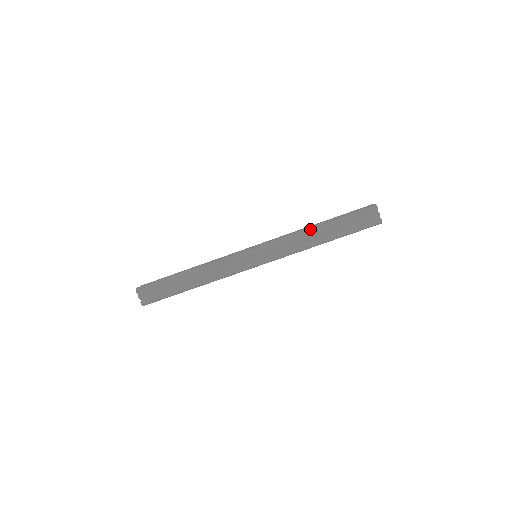
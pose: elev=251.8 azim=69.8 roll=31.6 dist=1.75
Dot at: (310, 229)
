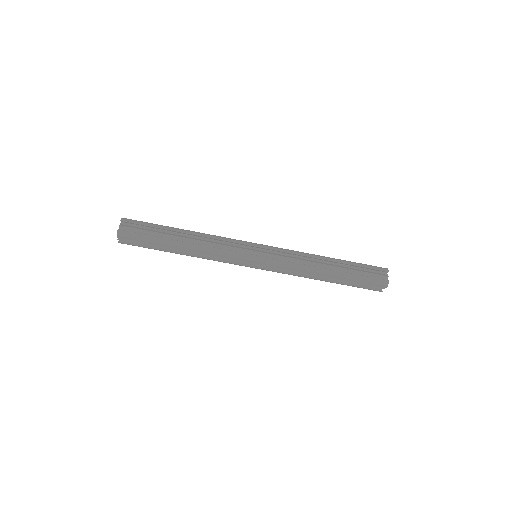
Dot at: (321, 256)
